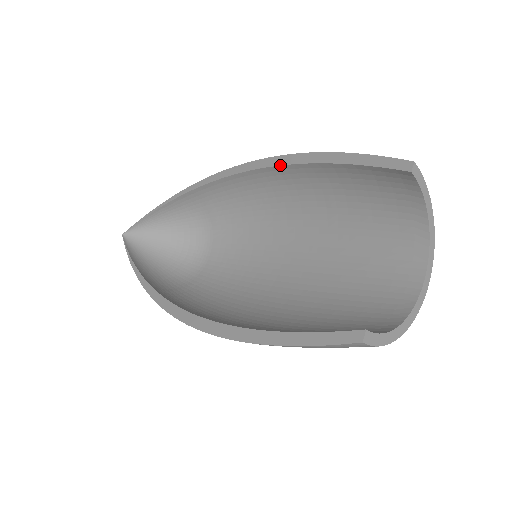
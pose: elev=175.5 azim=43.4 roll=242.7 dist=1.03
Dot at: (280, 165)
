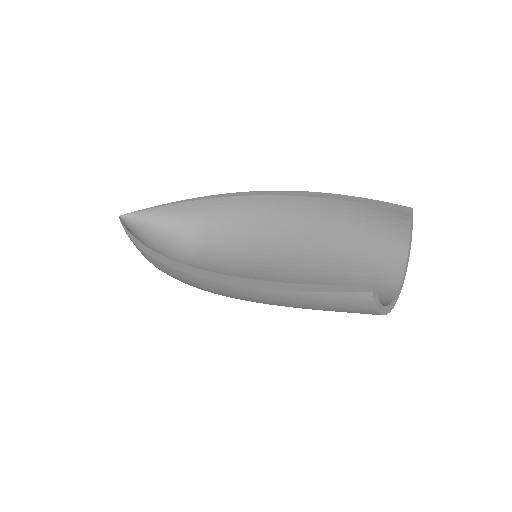
Dot at: (301, 196)
